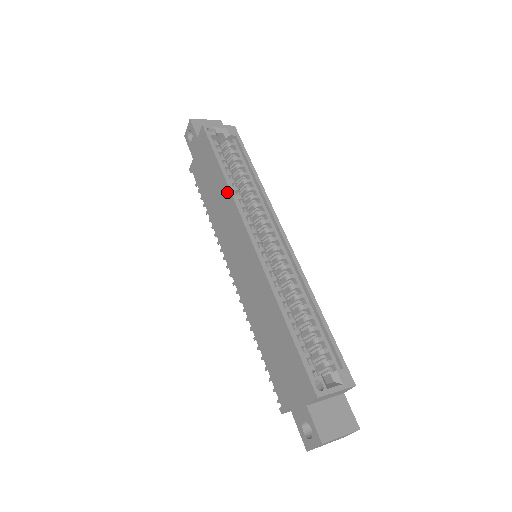
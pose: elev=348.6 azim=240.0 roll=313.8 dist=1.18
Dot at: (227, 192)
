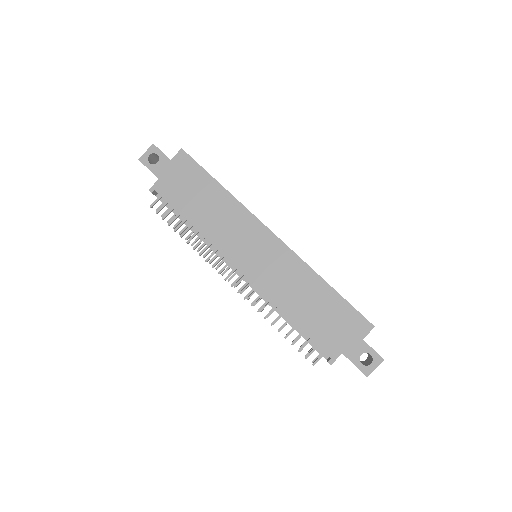
Dot at: (232, 202)
